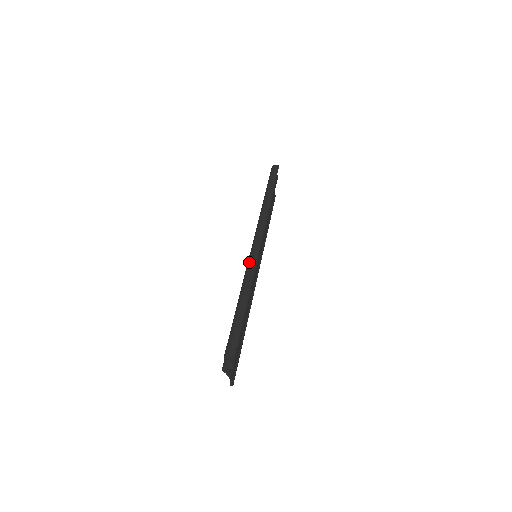
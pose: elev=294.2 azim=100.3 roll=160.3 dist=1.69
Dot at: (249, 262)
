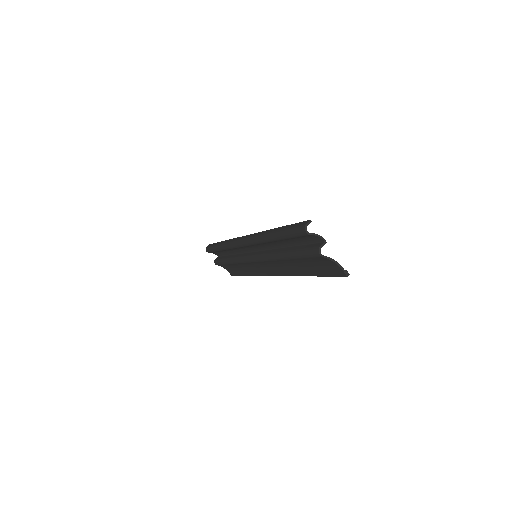
Dot at: (251, 238)
